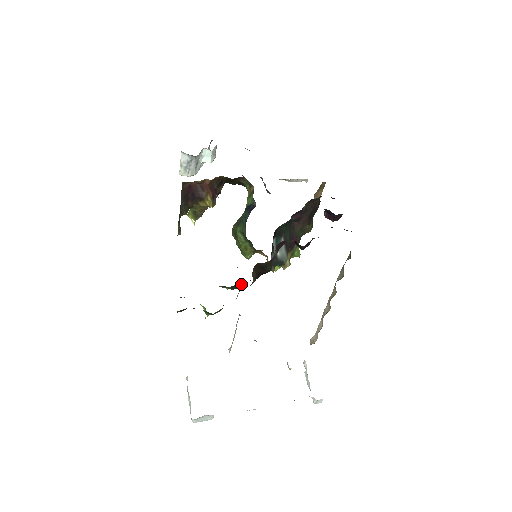
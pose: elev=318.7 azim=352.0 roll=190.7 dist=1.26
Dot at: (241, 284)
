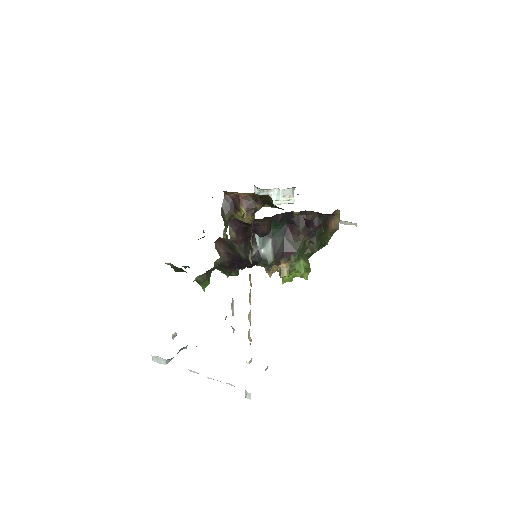
Dot at: (228, 268)
